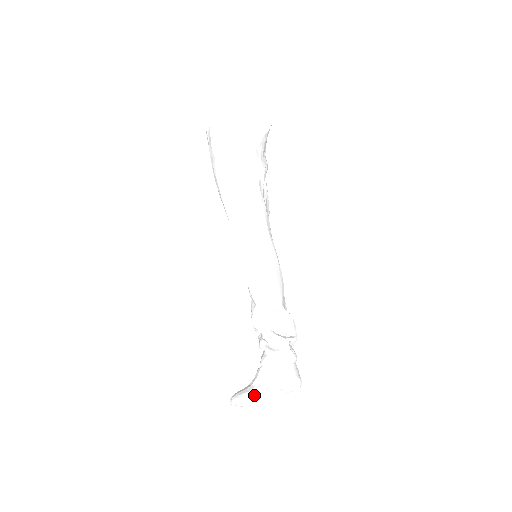
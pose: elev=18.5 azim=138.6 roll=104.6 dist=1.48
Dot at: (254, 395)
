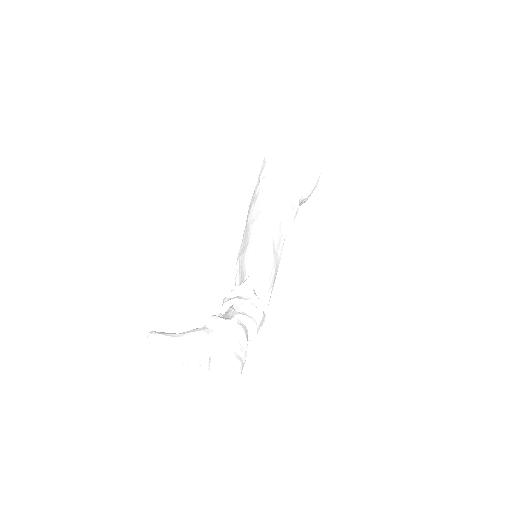
Dot at: (169, 335)
